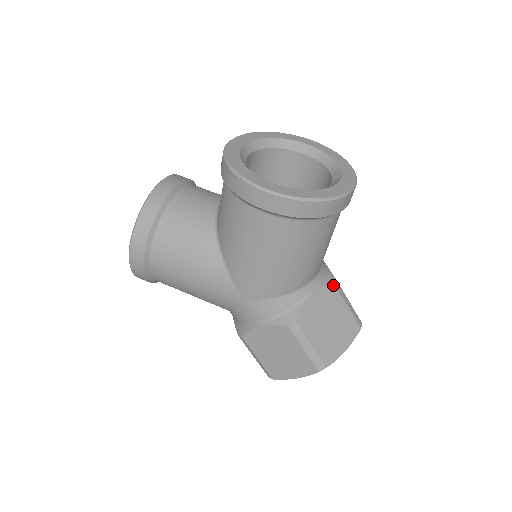
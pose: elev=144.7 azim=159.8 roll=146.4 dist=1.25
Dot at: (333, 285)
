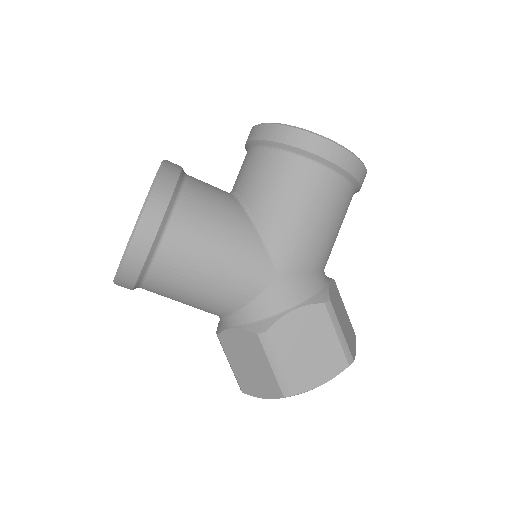
Dot at: (335, 282)
